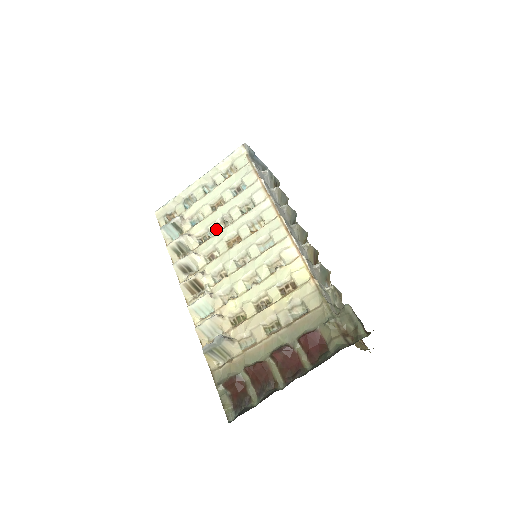
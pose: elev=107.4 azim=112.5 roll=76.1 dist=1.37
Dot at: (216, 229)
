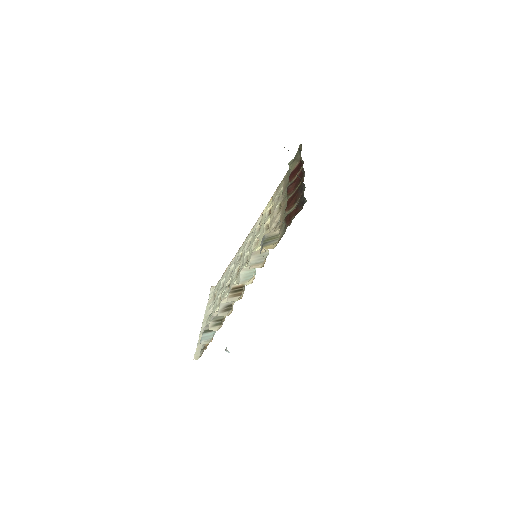
Dot at: (227, 291)
